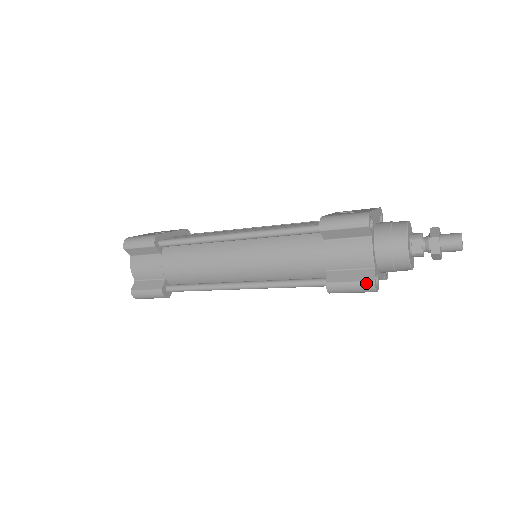
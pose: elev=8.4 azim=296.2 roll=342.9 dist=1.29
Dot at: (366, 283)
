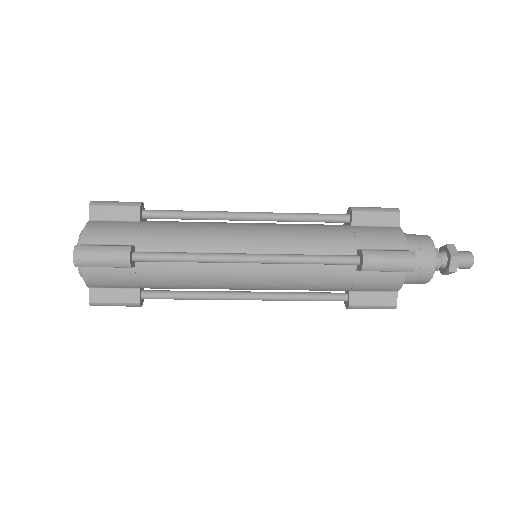
Dot at: (406, 252)
